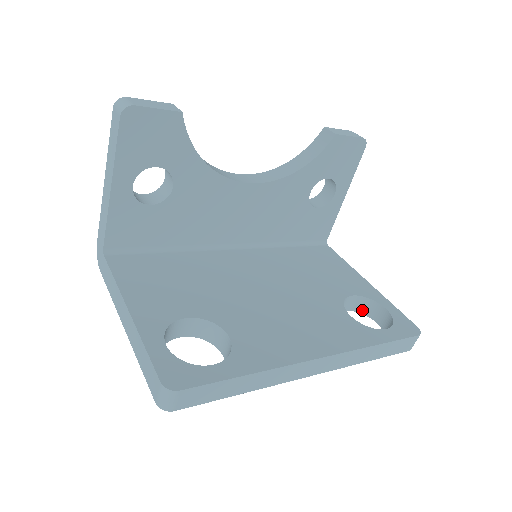
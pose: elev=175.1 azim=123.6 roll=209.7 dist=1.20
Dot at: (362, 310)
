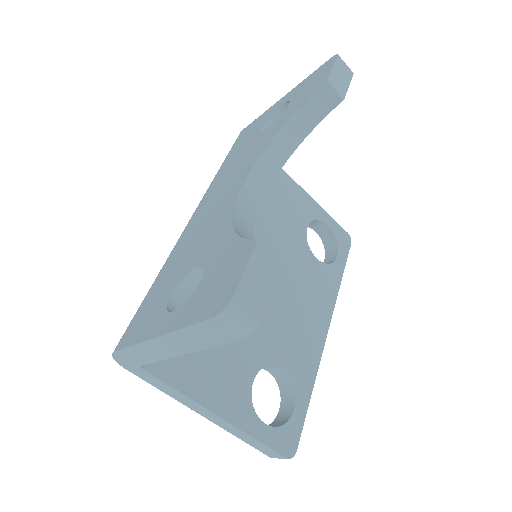
Dot at: occluded
